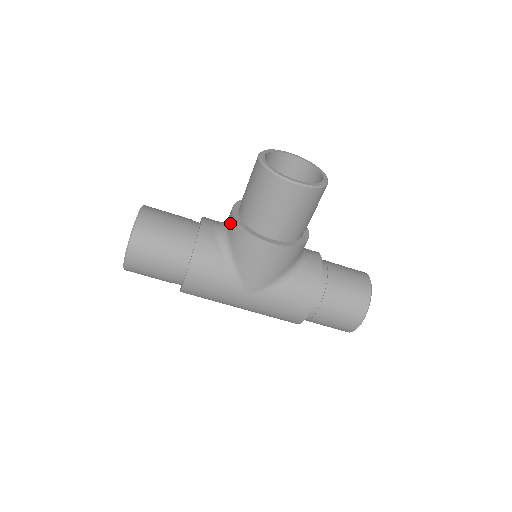
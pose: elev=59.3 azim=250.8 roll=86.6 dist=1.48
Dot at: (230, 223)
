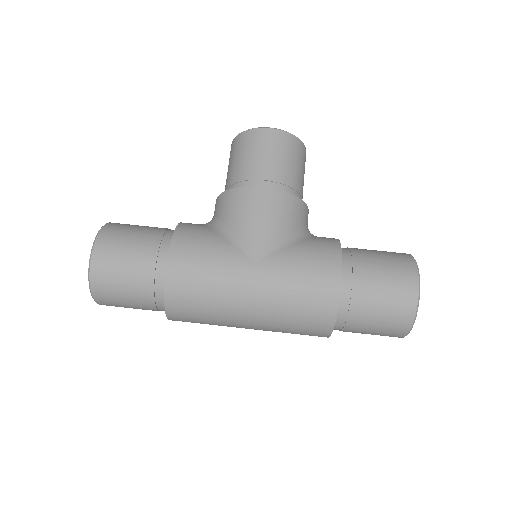
Dot at: (215, 207)
